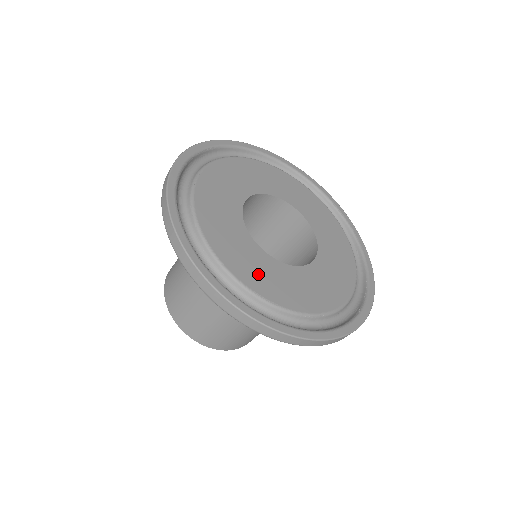
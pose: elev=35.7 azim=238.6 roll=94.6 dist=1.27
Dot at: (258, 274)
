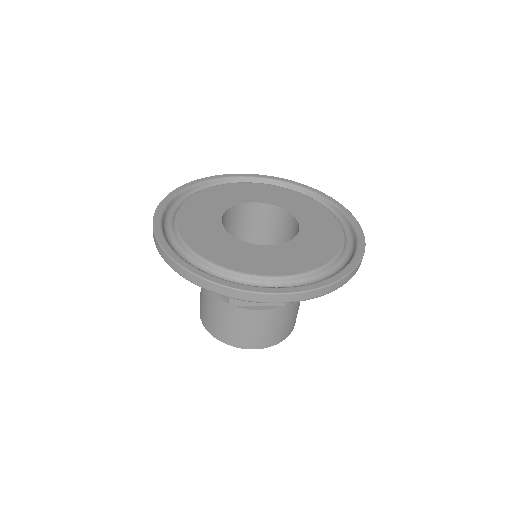
Dot at: (239, 258)
